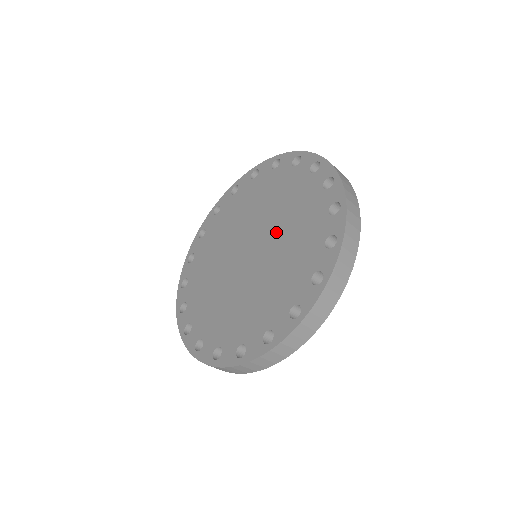
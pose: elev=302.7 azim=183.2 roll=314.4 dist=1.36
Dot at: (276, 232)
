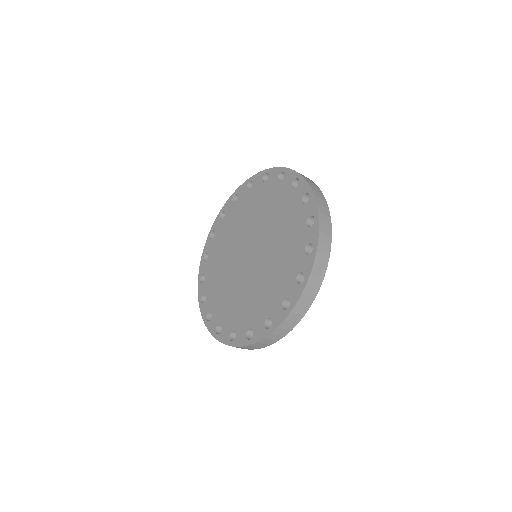
Dot at: (267, 231)
